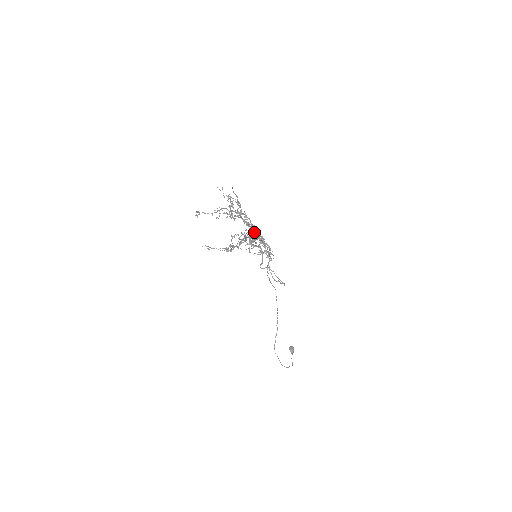
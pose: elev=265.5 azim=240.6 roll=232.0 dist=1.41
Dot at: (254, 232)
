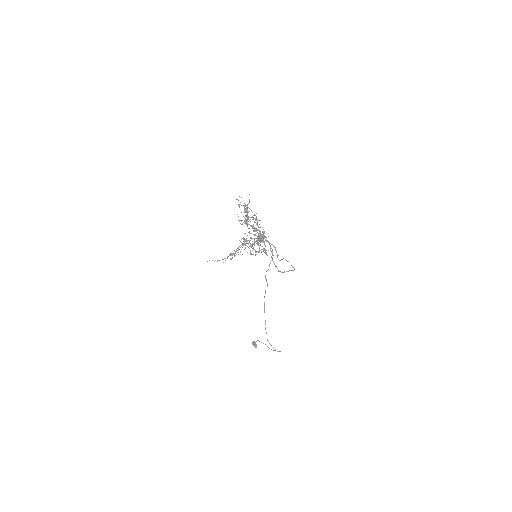
Dot at: occluded
